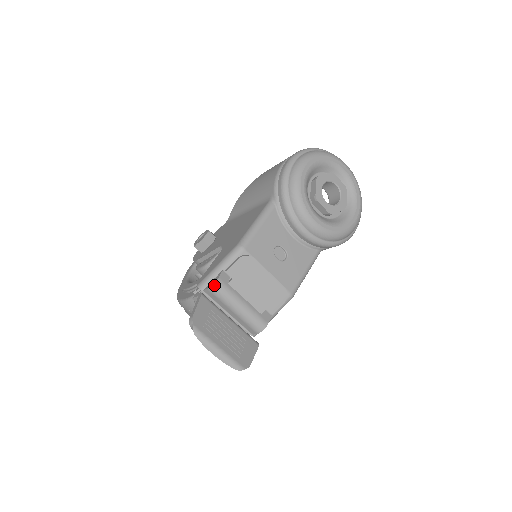
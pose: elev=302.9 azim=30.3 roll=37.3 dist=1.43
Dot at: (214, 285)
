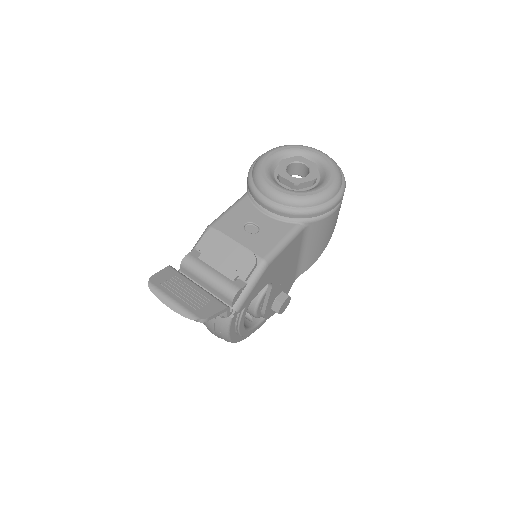
Dot at: (184, 260)
